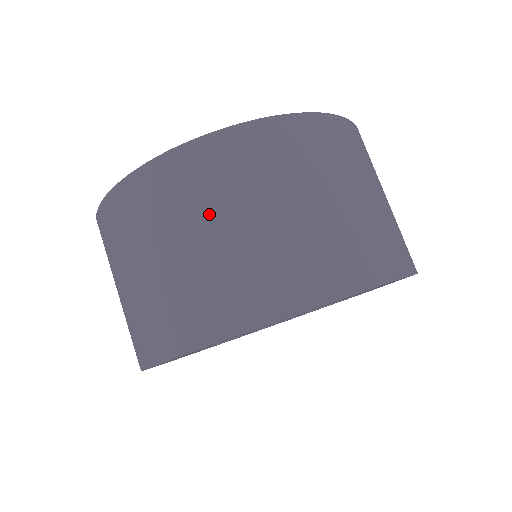
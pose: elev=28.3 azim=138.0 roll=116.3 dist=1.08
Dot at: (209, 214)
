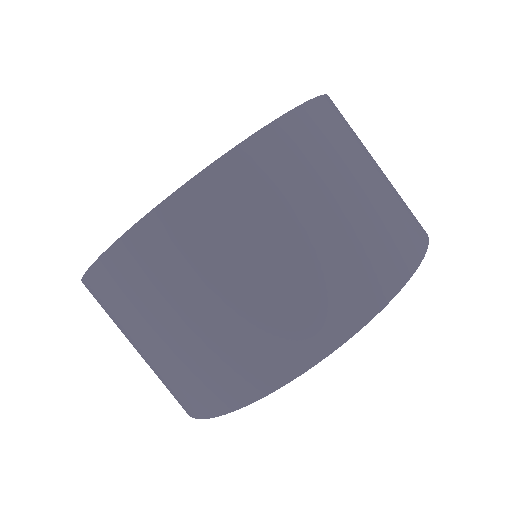
Dot at: (176, 302)
